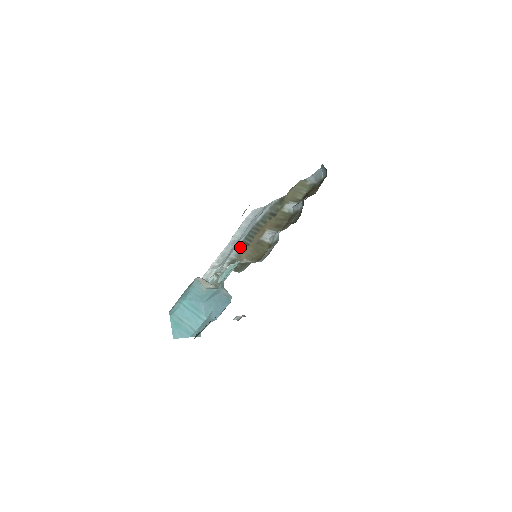
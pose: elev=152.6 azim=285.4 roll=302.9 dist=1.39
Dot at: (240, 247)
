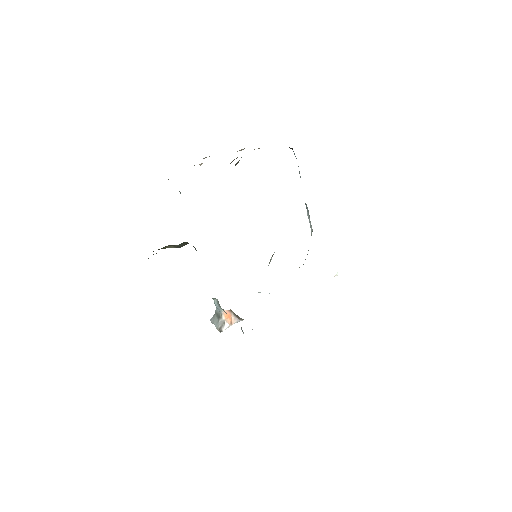
Dot at: occluded
